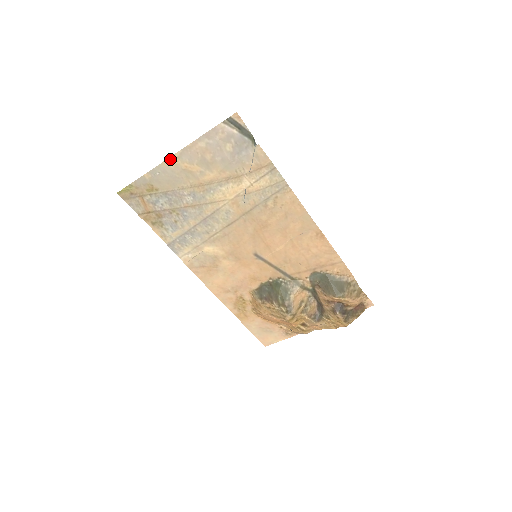
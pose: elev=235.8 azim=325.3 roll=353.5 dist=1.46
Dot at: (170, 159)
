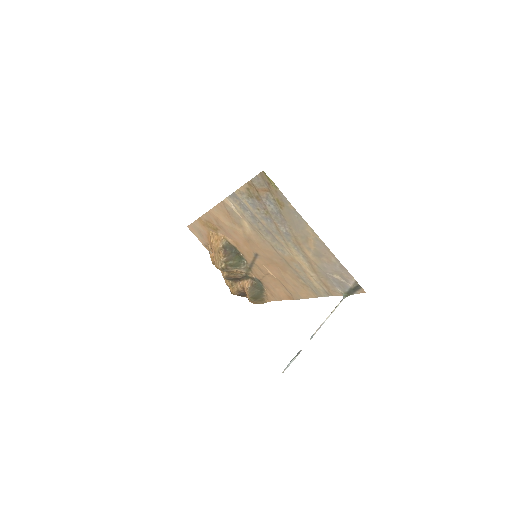
Dot at: (313, 231)
